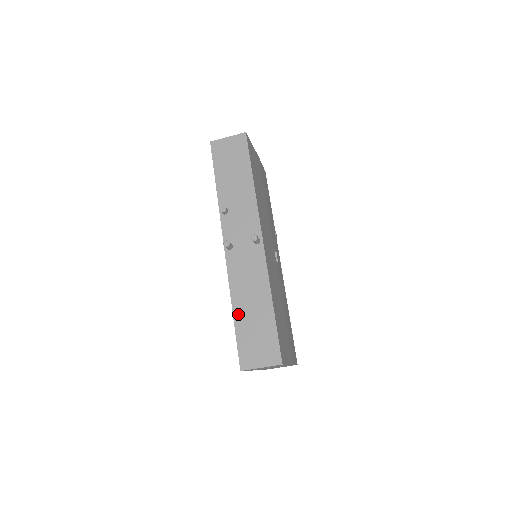
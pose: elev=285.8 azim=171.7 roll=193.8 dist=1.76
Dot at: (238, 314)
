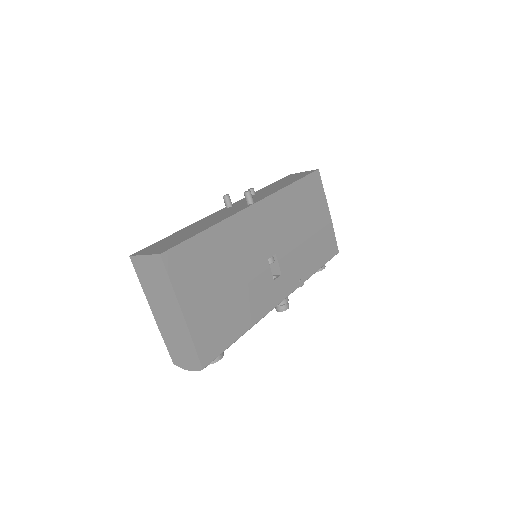
Dot at: (180, 231)
